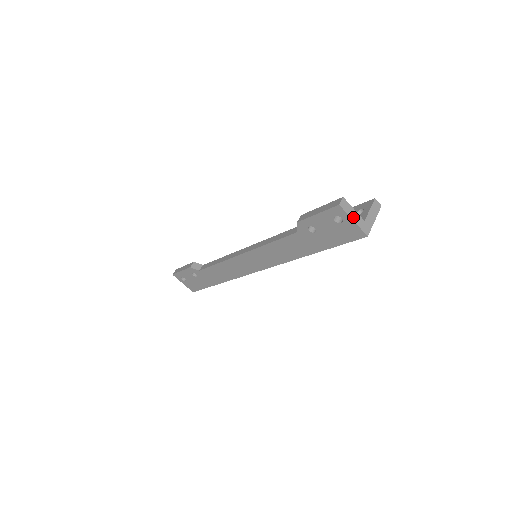
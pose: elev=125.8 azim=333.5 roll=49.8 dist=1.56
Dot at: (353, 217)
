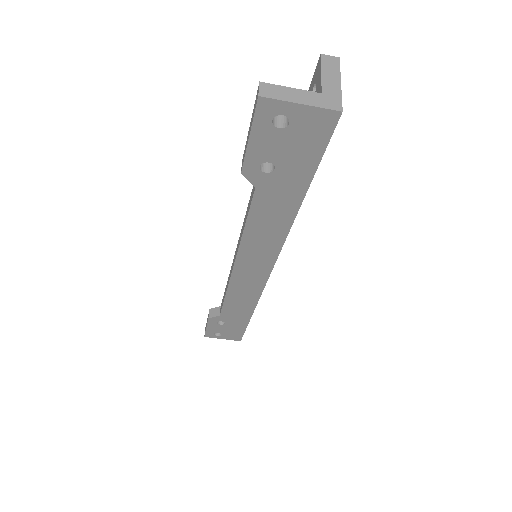
Dot at: (296, 99)
